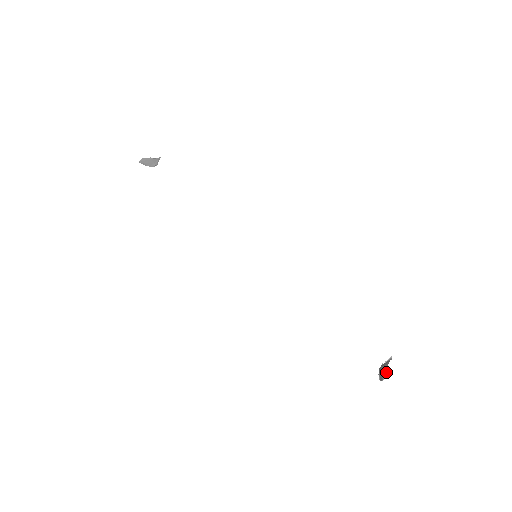
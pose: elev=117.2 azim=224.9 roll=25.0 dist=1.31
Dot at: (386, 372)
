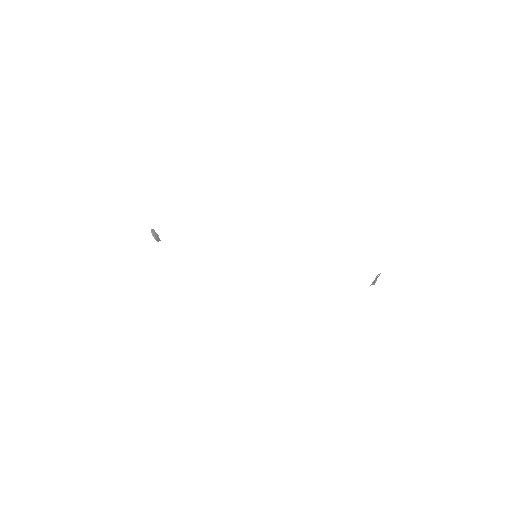
Dot at: occluded
